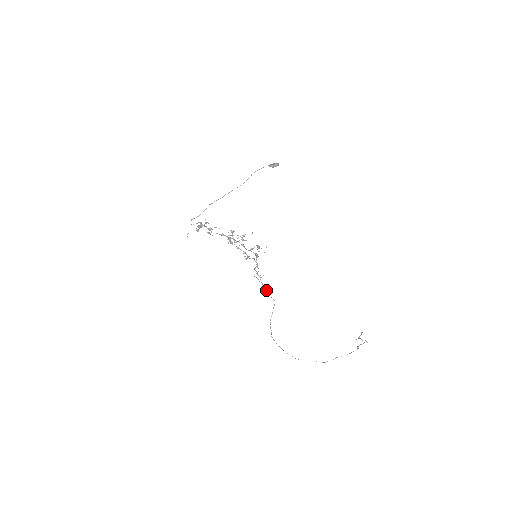
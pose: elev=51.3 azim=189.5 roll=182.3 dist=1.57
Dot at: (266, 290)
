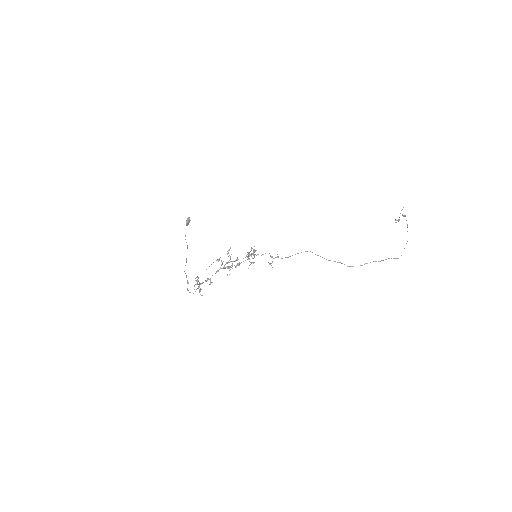
Dot at: occluded
